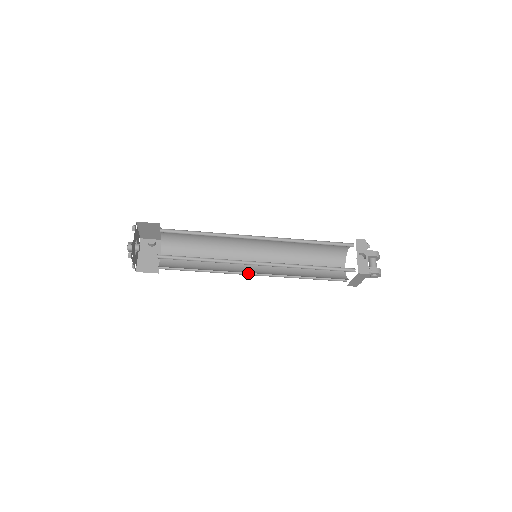
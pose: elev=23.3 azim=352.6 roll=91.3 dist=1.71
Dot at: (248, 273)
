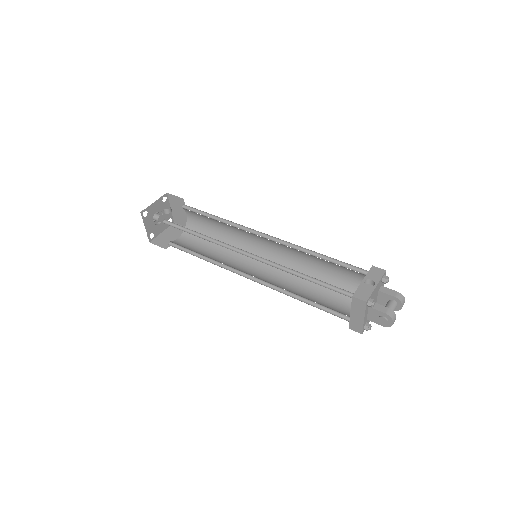
Dot at: (244, 275)
